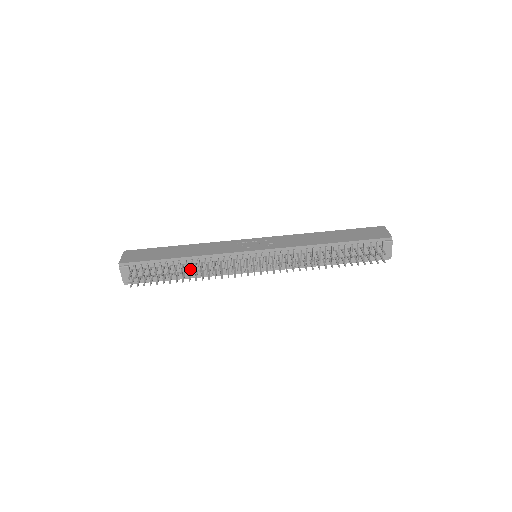
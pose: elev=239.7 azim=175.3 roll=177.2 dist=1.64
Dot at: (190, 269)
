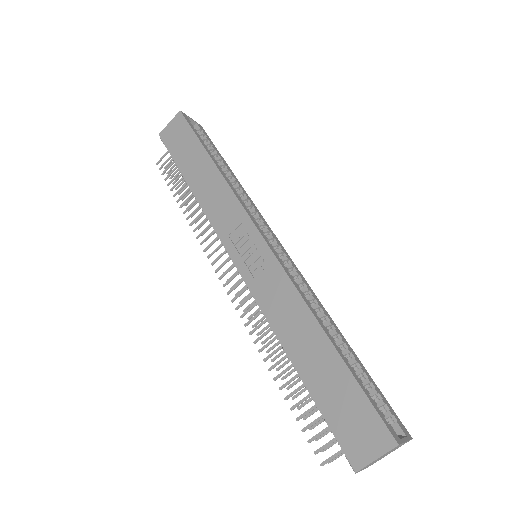
Dot at: occluded
